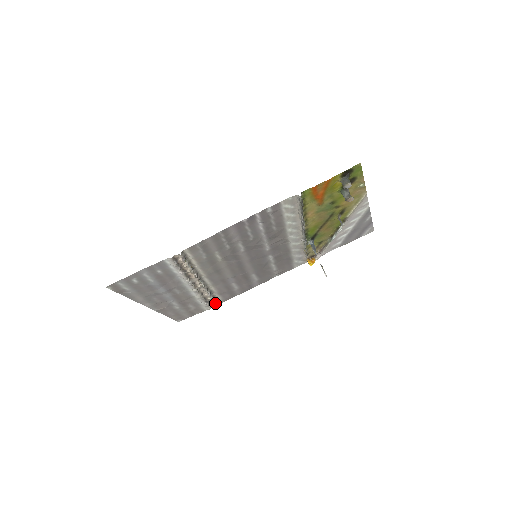
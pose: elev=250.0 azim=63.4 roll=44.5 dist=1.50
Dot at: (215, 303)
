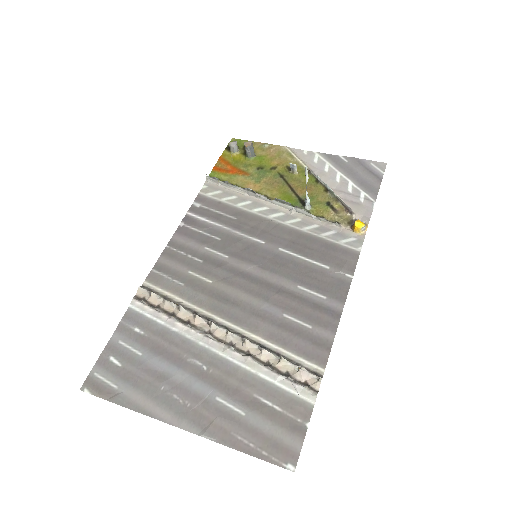
Dot at: (299, 368)
